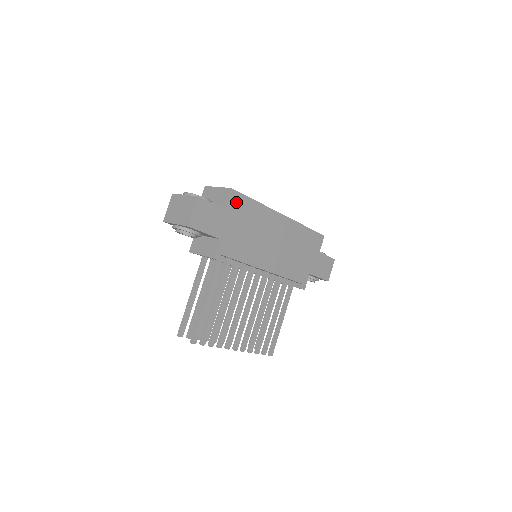
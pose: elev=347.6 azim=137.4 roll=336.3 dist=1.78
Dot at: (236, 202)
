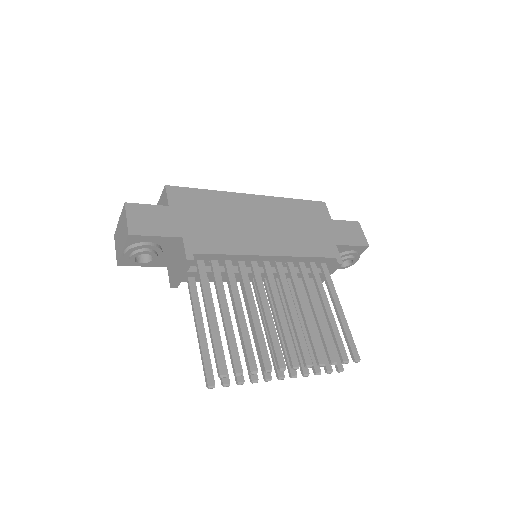
Dot at: (180, 197)
